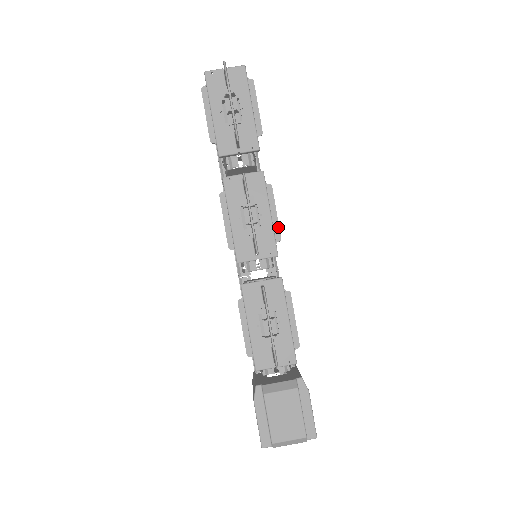
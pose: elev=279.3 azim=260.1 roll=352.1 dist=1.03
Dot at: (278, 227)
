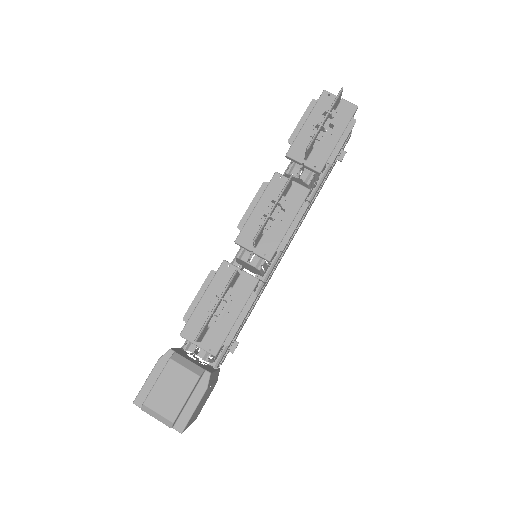
Dot at: (288, 240)
